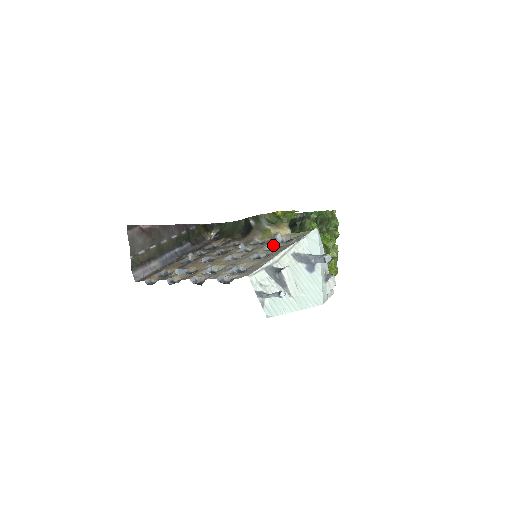
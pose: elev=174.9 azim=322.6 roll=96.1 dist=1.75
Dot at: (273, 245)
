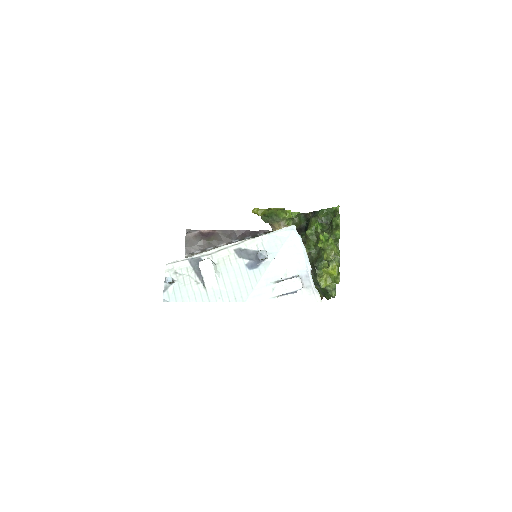
Dot at: occluded
